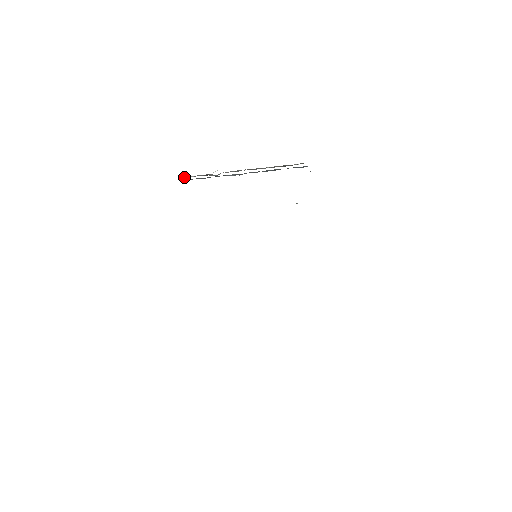
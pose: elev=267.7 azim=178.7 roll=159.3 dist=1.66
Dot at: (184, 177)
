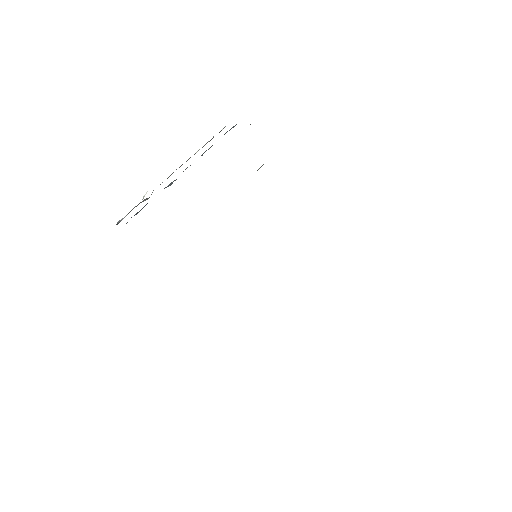
Dot at: (116, 224)
